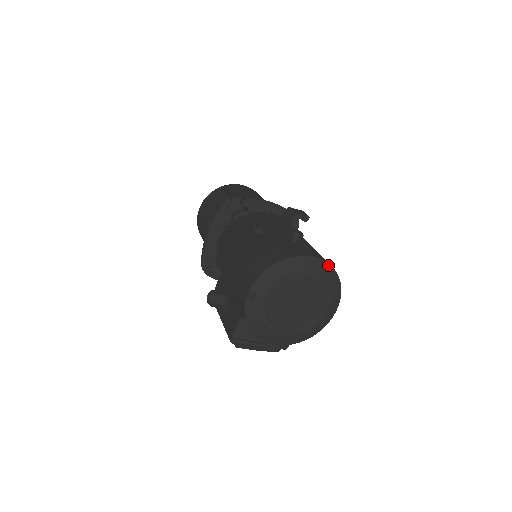
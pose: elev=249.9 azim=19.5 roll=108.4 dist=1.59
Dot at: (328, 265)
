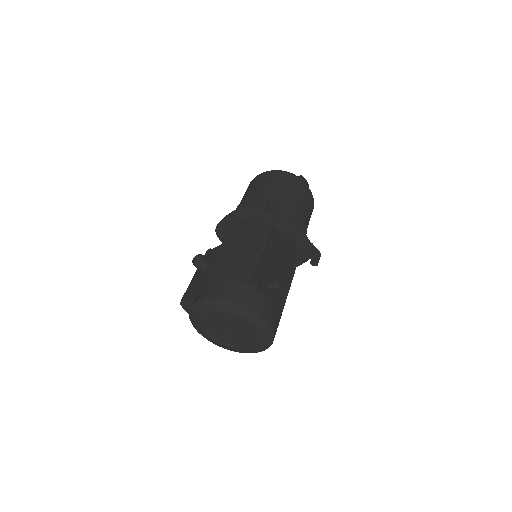
Dot at: (271, 329)
